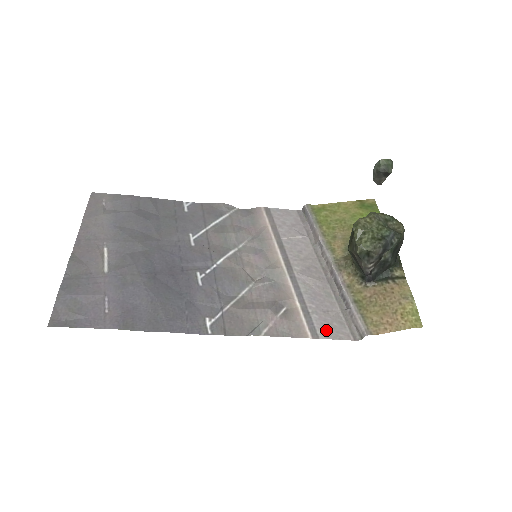
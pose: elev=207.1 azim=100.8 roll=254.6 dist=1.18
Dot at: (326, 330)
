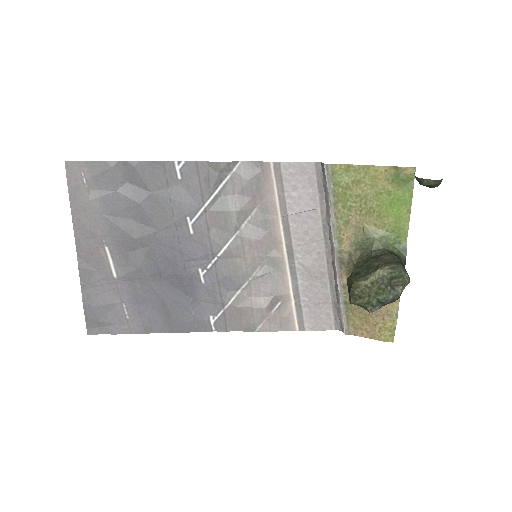
Dot at: (313, 323)
